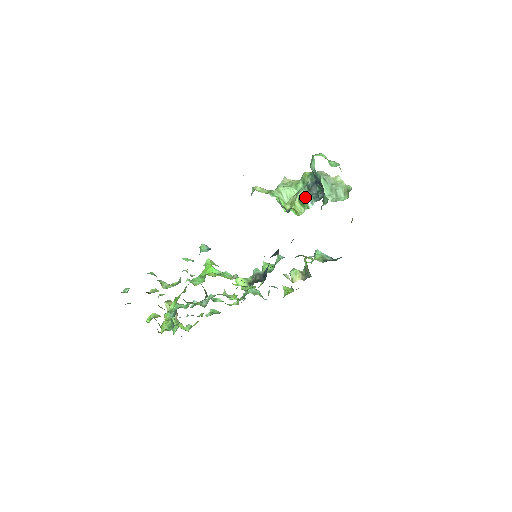
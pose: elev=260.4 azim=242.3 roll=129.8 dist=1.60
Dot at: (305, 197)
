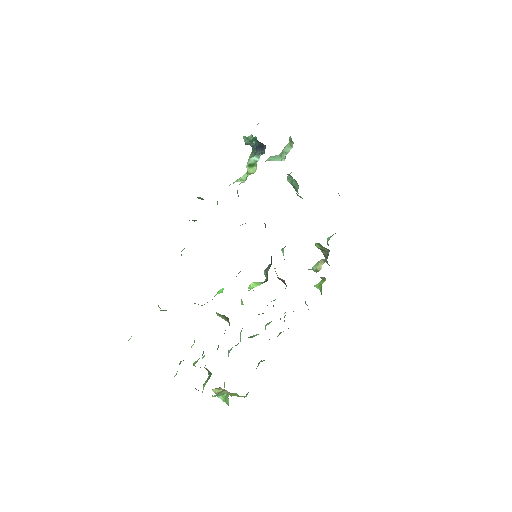
Dot at: (251, 159)
